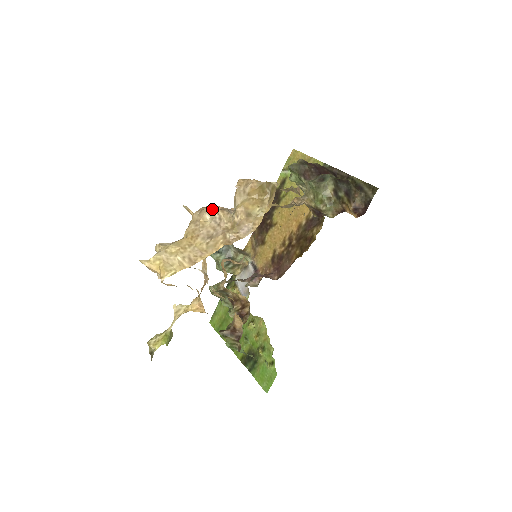
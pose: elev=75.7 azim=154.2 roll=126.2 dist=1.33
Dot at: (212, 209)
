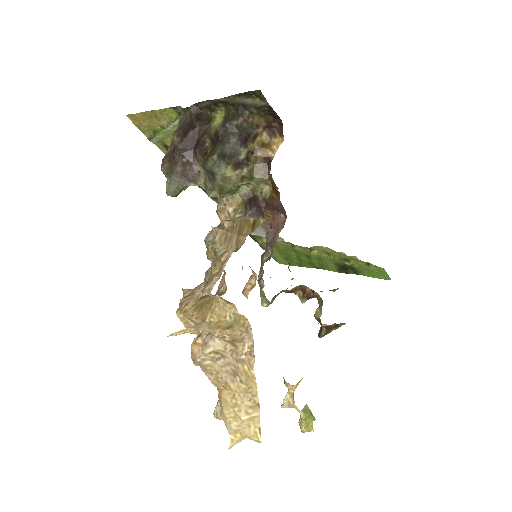
Dot at: (199, 352)
